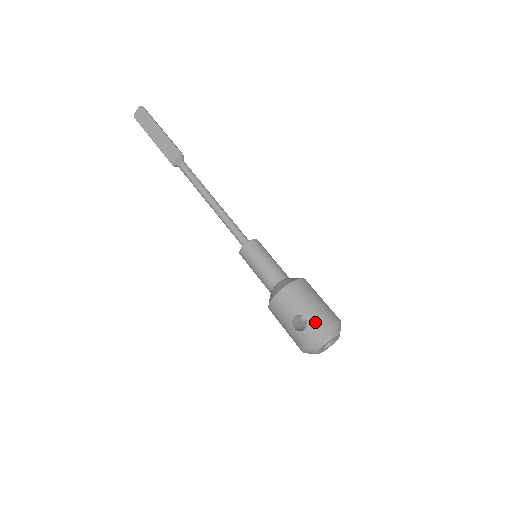
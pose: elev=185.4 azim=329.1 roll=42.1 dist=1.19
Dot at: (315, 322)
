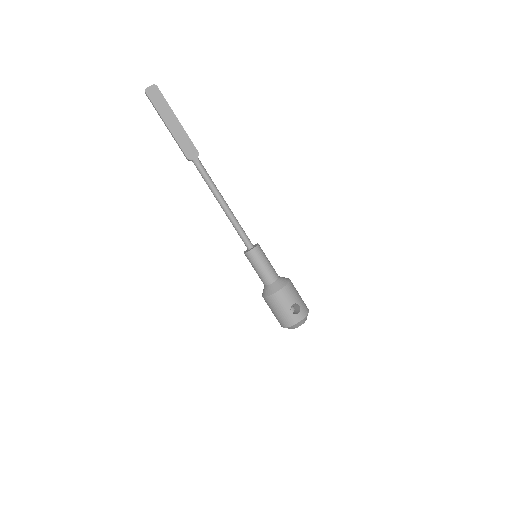
Dot at: (304, 309)
